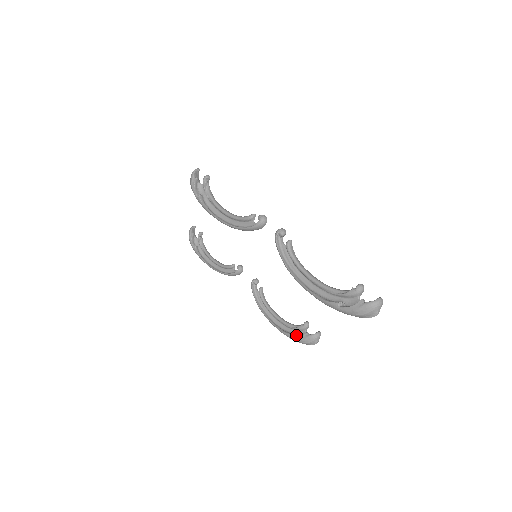
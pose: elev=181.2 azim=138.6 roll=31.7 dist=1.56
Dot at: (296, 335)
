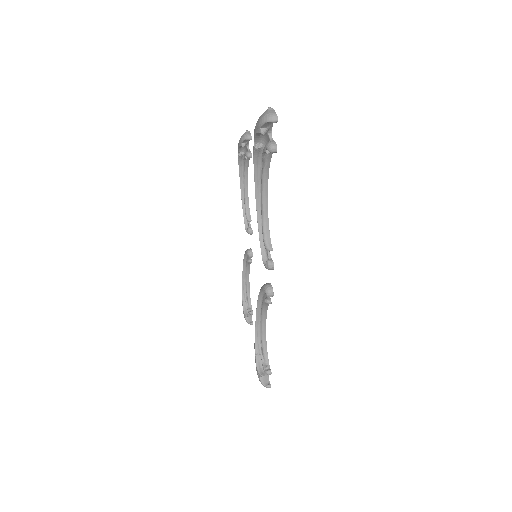
Dot at: occluded
